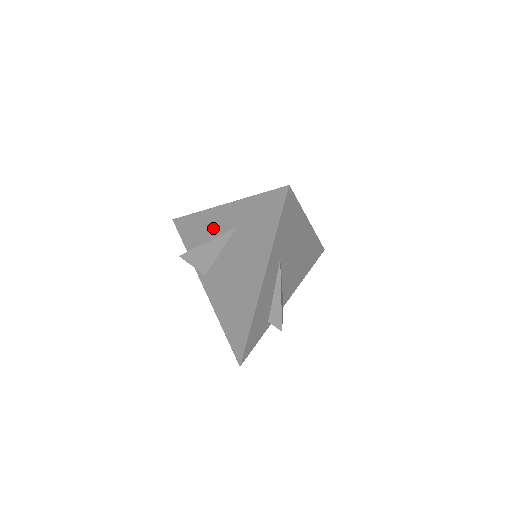
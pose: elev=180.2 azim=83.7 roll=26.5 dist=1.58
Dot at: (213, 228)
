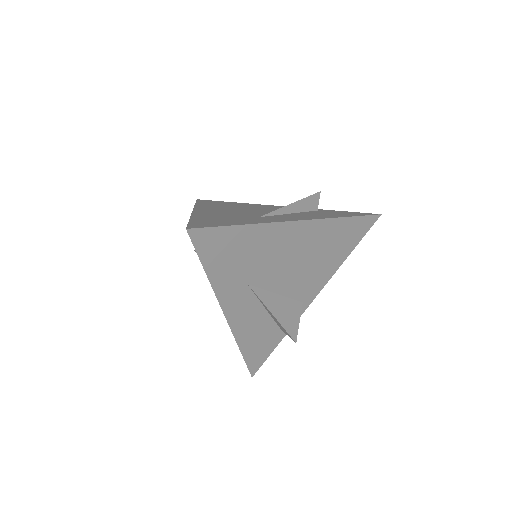
Dot at: occluded
